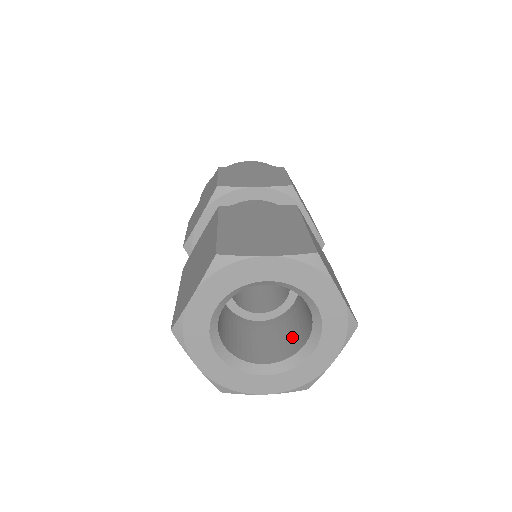
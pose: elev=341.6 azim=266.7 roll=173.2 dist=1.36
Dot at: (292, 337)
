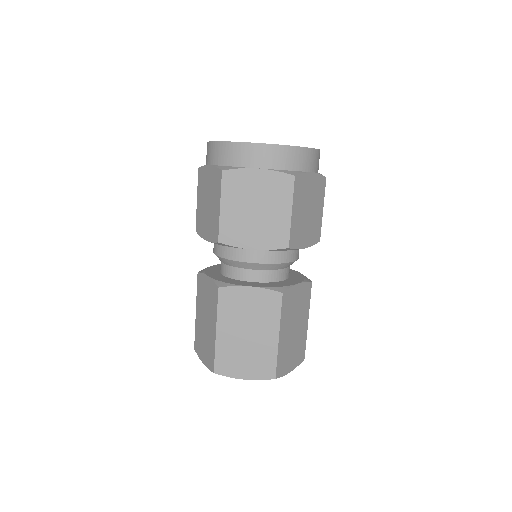
Dot at: occluded
